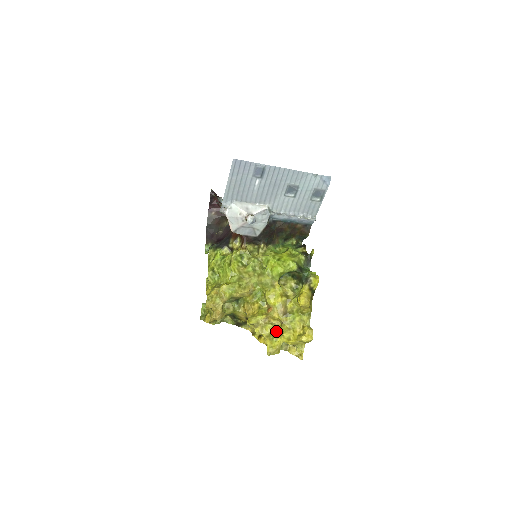
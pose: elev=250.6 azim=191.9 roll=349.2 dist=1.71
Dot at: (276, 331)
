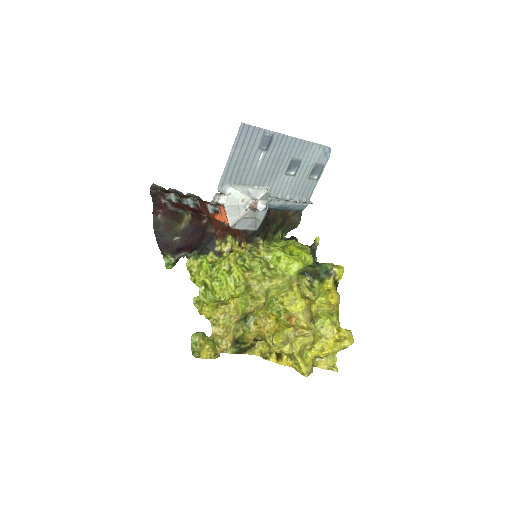
Dot at: (307, 344)
